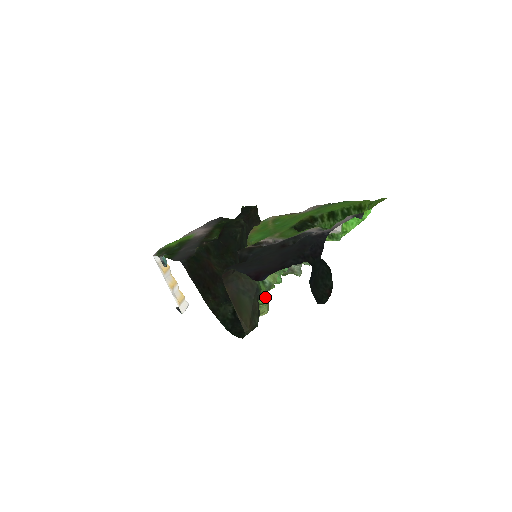
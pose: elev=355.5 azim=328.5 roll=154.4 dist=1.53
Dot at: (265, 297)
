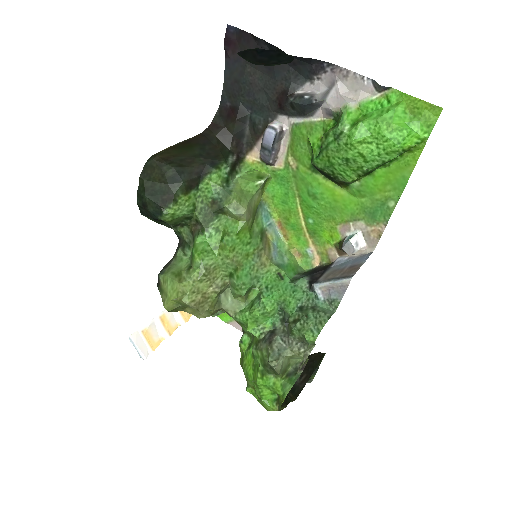
Dot at: (208, 248)
